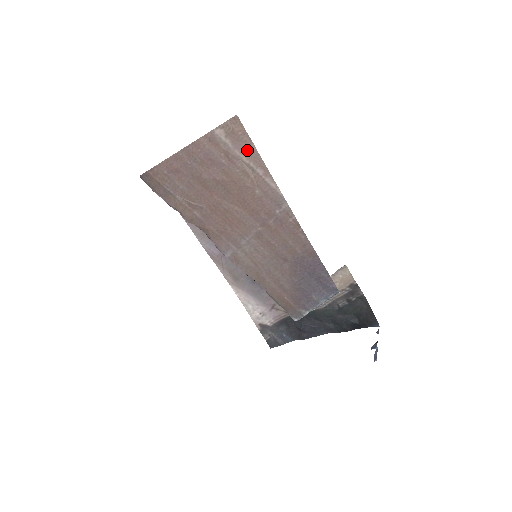
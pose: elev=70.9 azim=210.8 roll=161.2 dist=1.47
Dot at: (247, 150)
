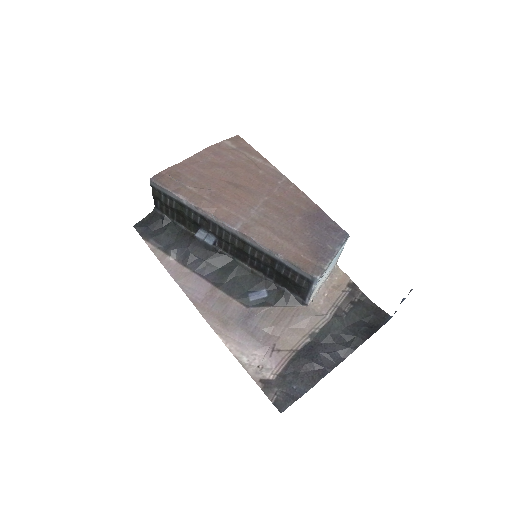
Dot at: (248, 150)
